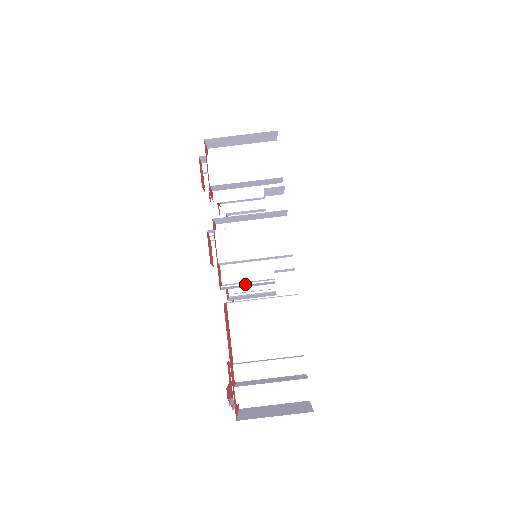
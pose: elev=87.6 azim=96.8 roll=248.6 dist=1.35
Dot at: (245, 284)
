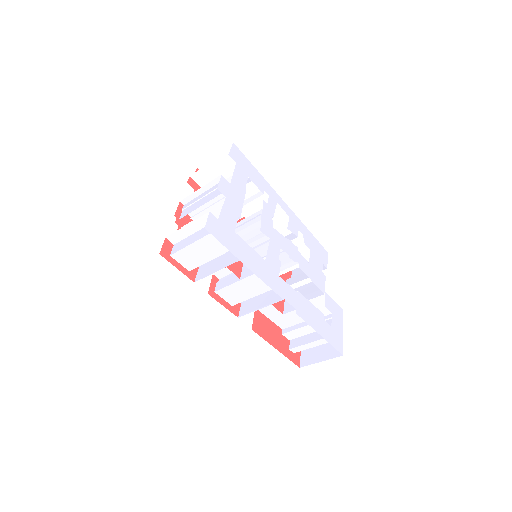
Dot at: occluded
